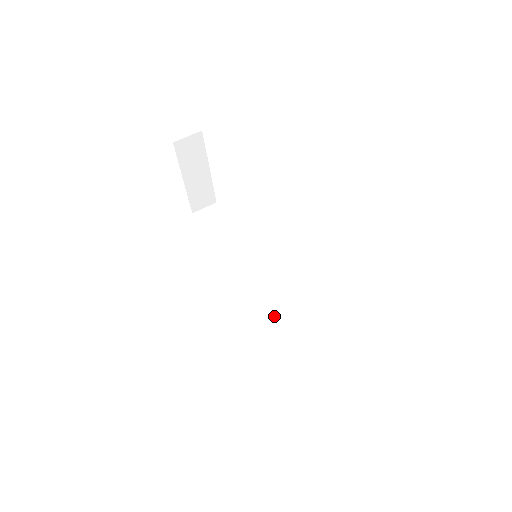
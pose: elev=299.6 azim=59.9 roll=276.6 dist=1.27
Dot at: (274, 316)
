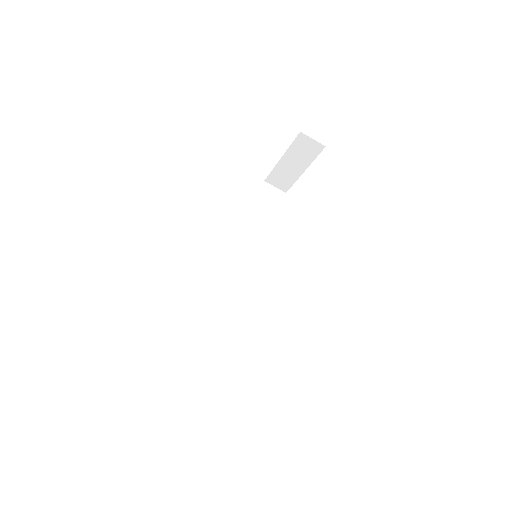
Dot at: (224, 299)
